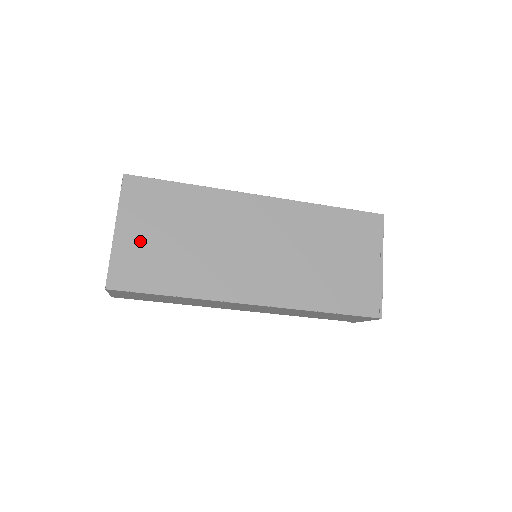
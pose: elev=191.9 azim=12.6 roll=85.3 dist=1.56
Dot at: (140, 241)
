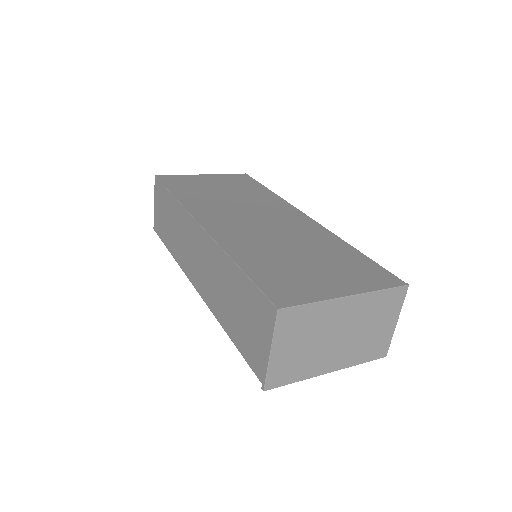
Dot at: (204, 181)
